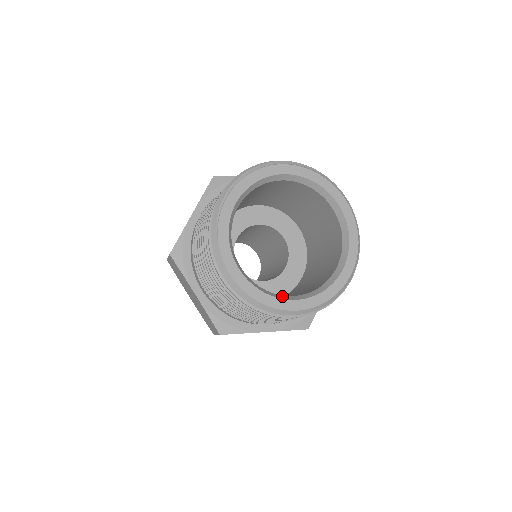
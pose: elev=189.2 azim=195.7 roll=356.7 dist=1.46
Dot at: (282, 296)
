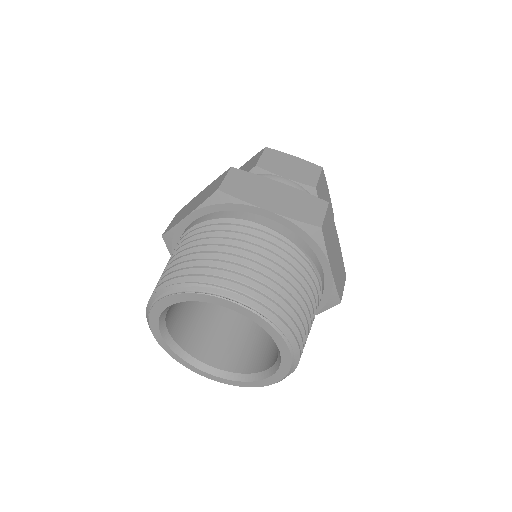
Dot at: (202, 364)
